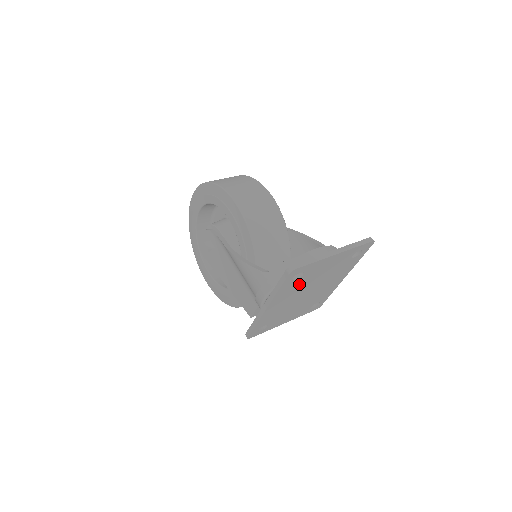
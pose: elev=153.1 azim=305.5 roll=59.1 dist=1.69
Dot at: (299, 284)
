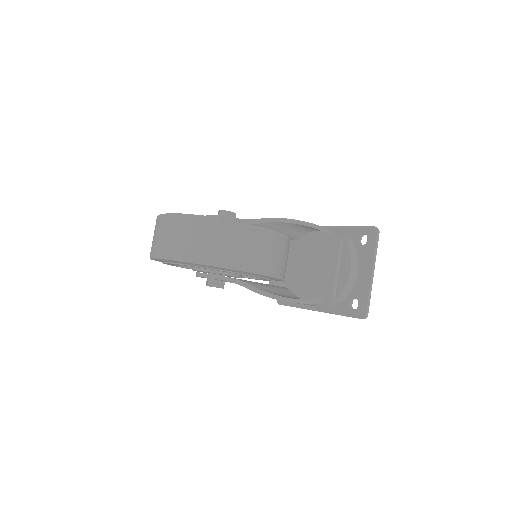
Dot at: occluded
